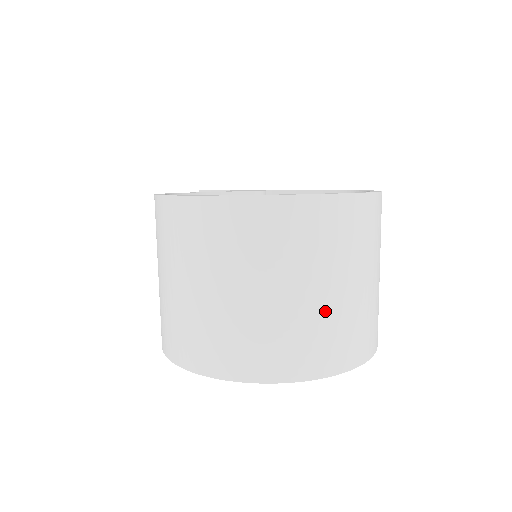
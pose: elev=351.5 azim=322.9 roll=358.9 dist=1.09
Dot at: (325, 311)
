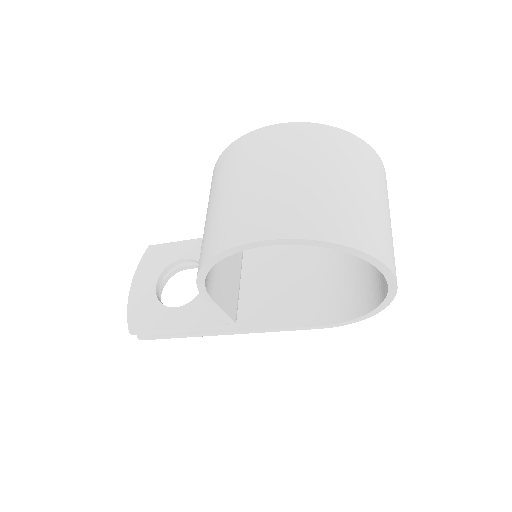
Dot at: (387, 224)
